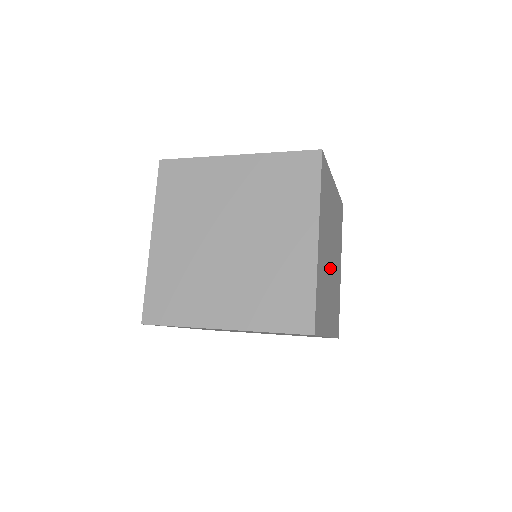
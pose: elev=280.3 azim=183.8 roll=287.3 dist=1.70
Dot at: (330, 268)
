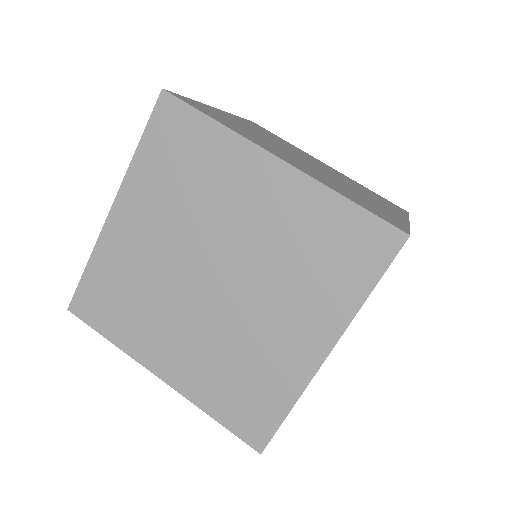
Dot at: occluded
